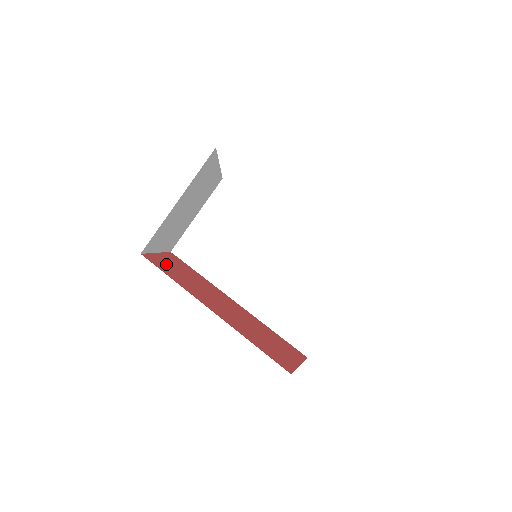
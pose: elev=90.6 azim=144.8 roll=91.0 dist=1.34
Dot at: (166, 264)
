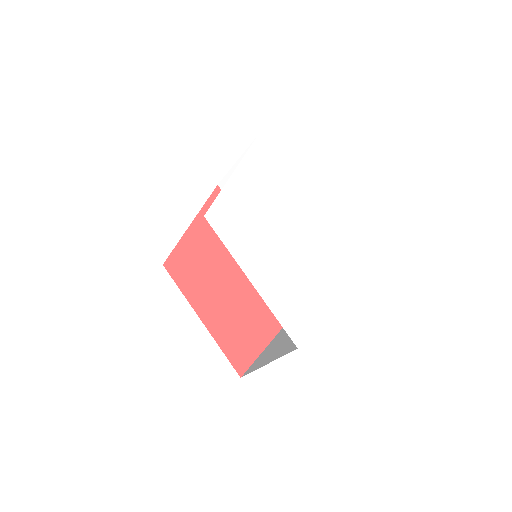
Dot at: (190, 250)
